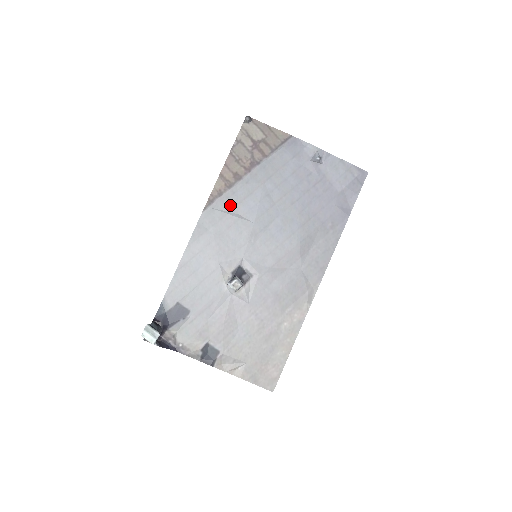
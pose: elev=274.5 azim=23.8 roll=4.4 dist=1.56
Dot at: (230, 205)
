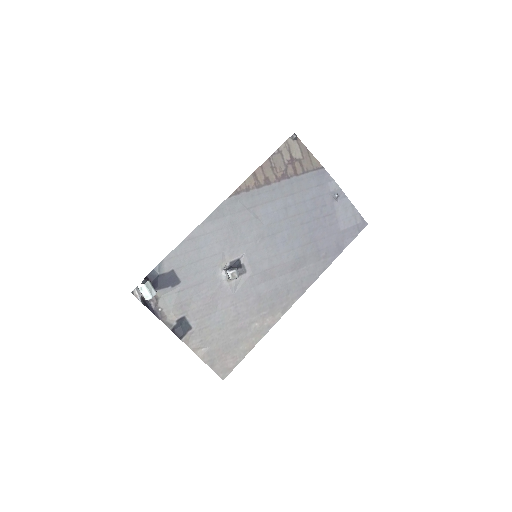
Dot at: (252, 203)
